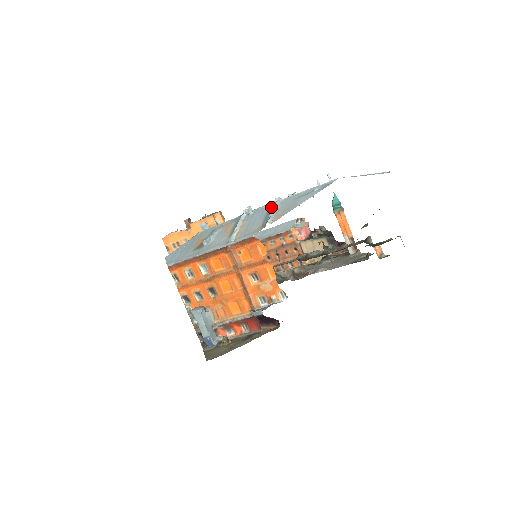
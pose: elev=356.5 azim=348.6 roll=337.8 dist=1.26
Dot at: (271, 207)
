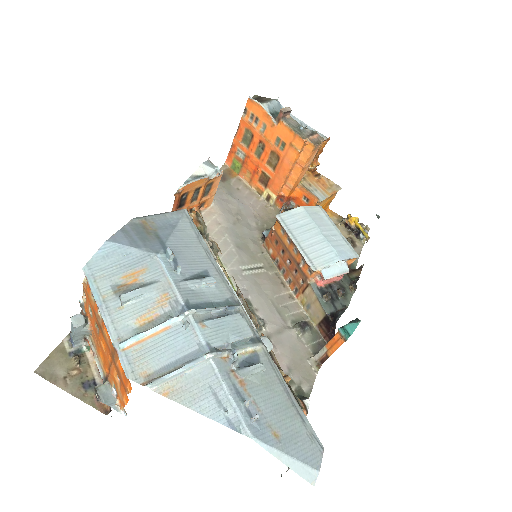
Dot at: (194, 356)
